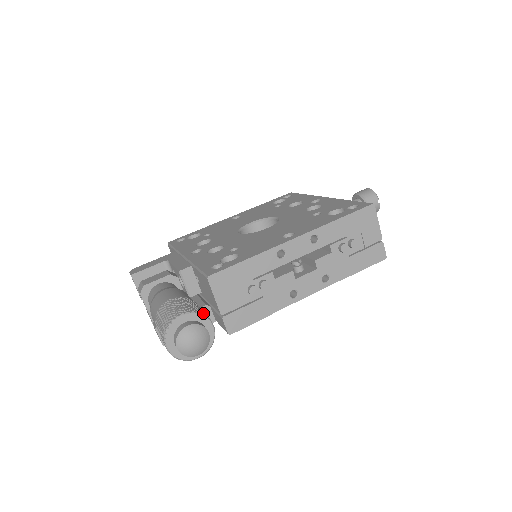
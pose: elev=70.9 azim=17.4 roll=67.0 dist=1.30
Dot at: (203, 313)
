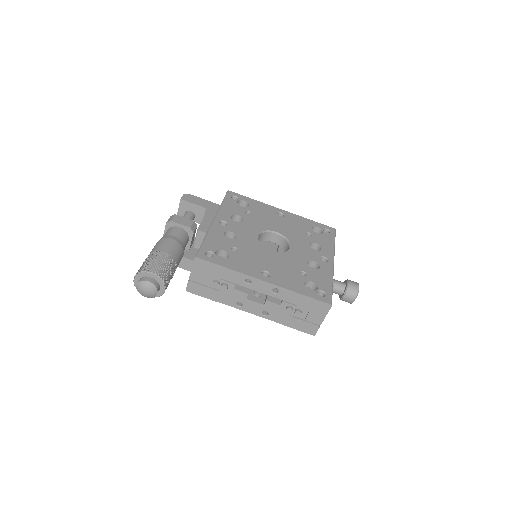
Dot at: (165, 280)
